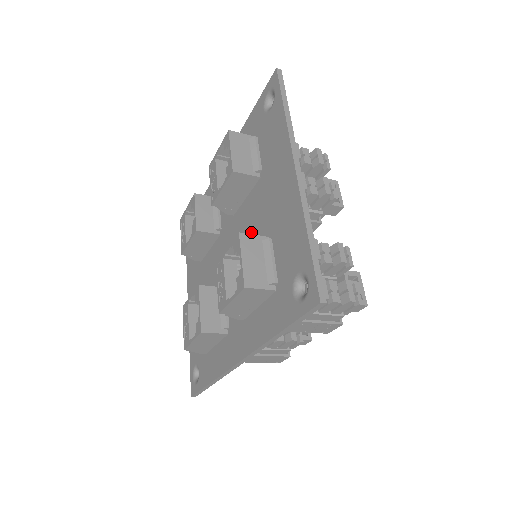
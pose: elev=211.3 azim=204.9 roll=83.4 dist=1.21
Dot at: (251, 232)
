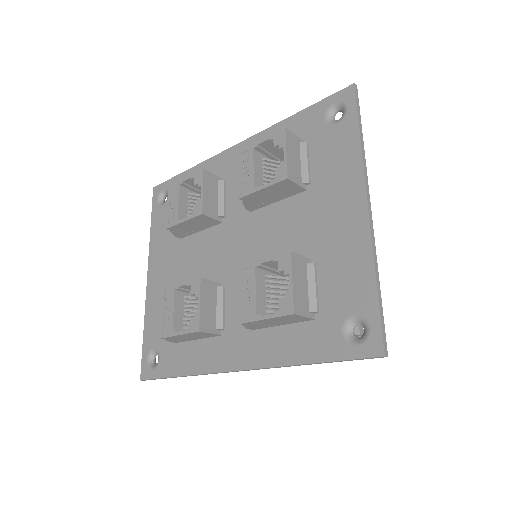
Dot at: (281, 242)
